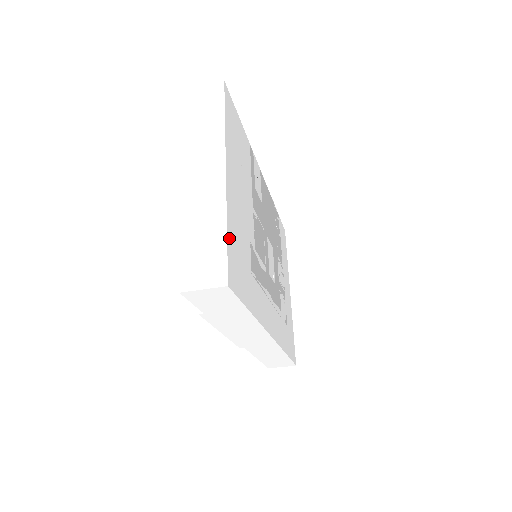
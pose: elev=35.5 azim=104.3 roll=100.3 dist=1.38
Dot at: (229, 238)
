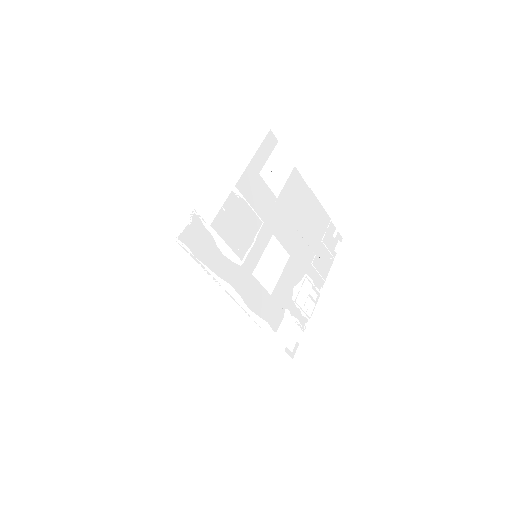
Dot at: (115, 174)
